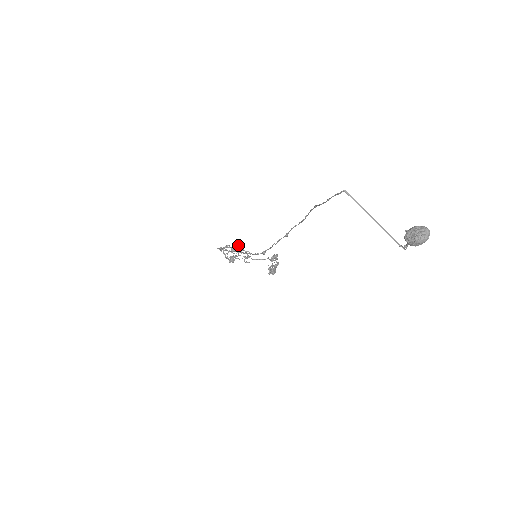
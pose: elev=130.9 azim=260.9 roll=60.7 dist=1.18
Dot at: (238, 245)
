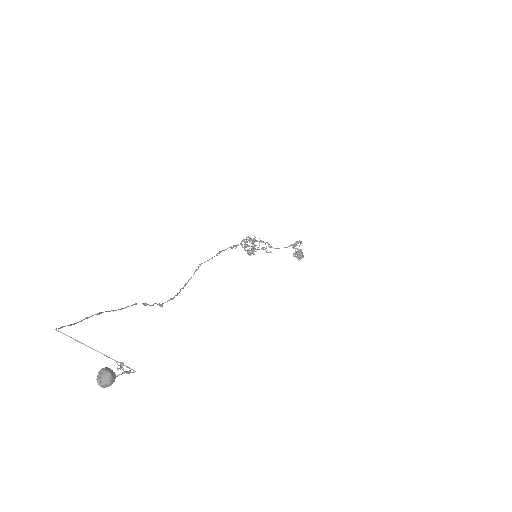
Dot at: (253, 239)
